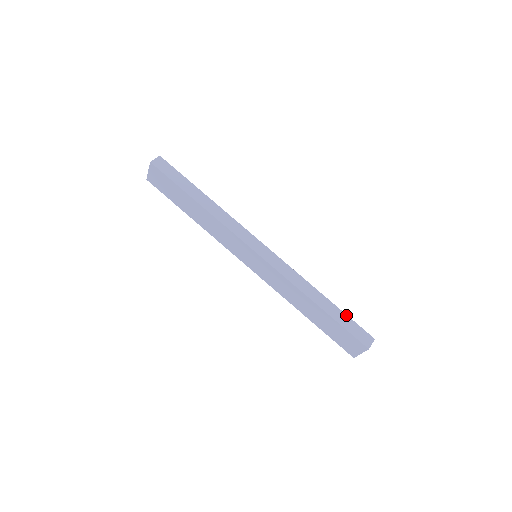
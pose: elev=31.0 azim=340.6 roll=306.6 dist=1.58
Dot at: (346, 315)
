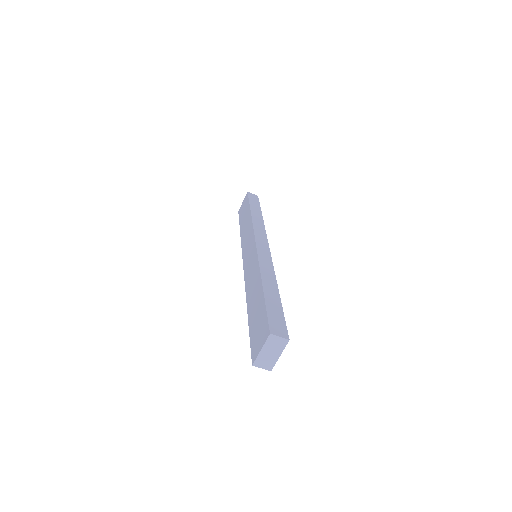
Dot at: (282, 309)
